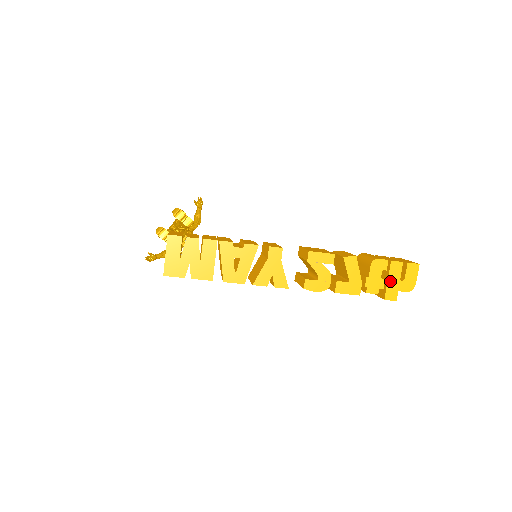
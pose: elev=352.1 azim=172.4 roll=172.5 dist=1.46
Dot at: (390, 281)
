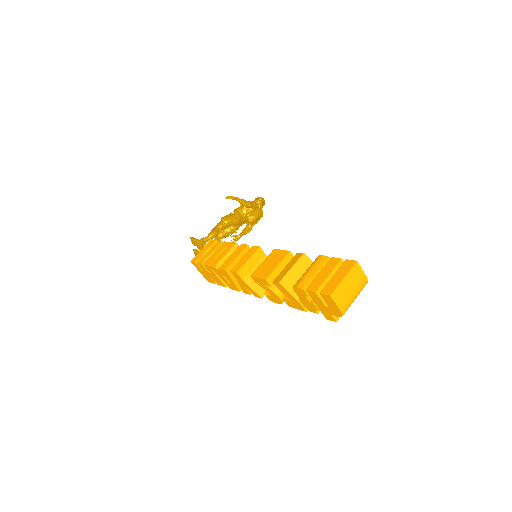
Dot at: (318, 306)
